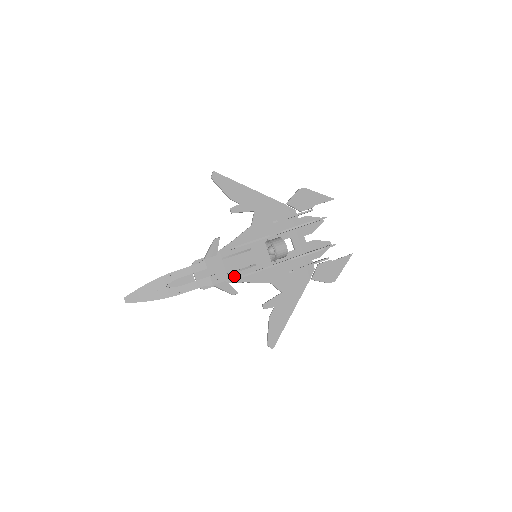
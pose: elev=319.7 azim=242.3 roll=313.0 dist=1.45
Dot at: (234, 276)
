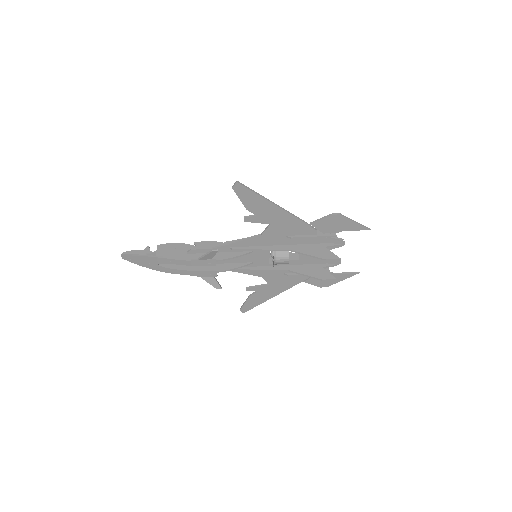
Dot at: occluded
